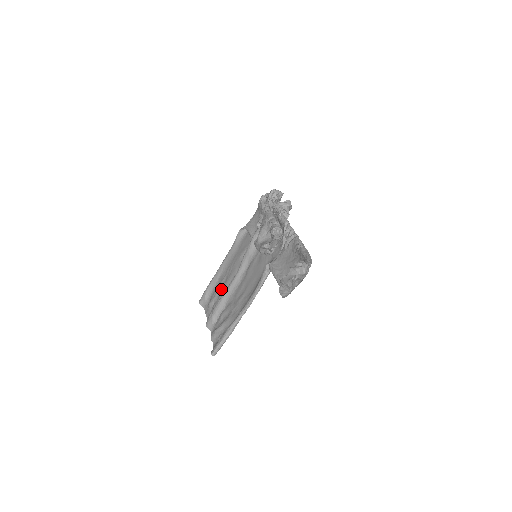
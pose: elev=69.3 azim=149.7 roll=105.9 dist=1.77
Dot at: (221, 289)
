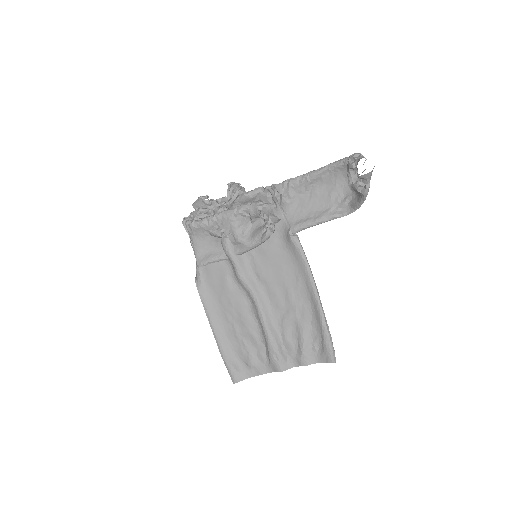
Dot at: (247, 336)
